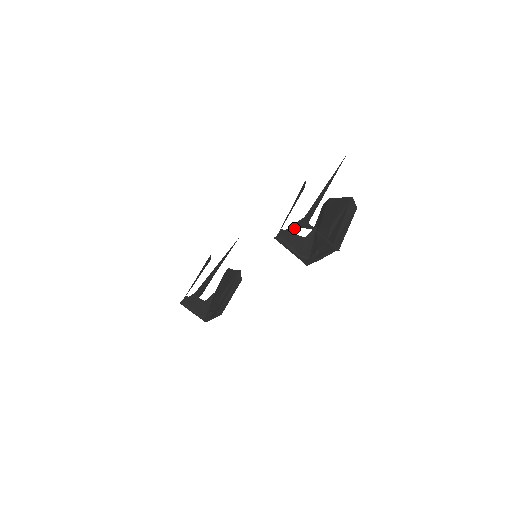
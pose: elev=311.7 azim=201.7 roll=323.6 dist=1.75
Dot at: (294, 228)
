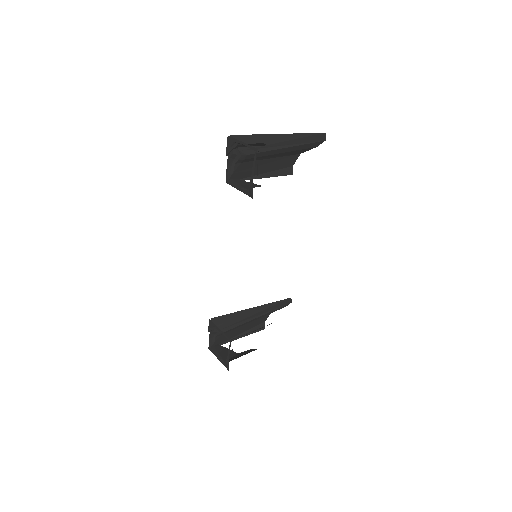
Dot at: (230, 155)
